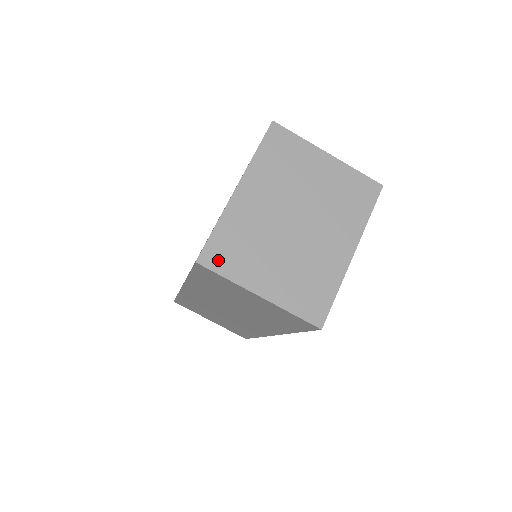
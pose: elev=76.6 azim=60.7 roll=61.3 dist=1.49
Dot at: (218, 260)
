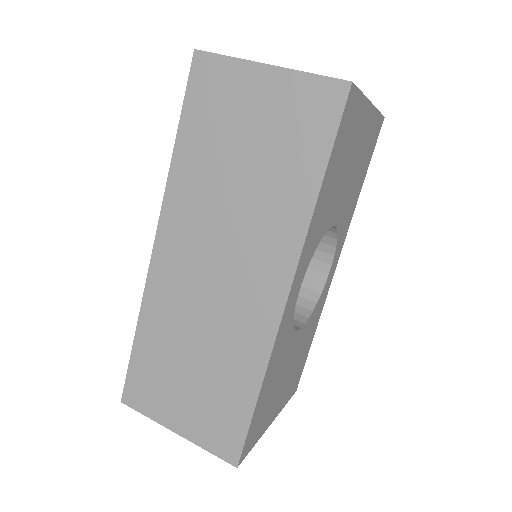
Dot at: occluded
